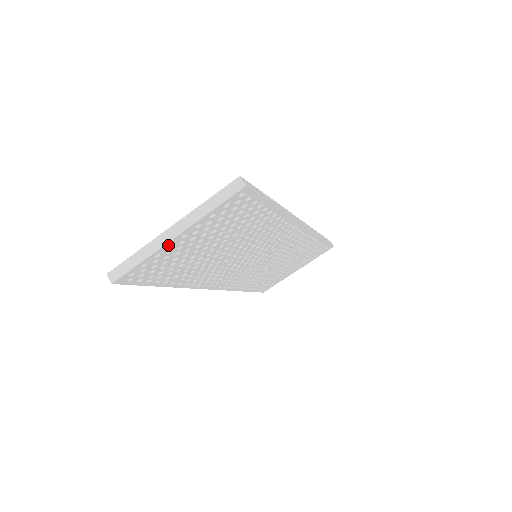
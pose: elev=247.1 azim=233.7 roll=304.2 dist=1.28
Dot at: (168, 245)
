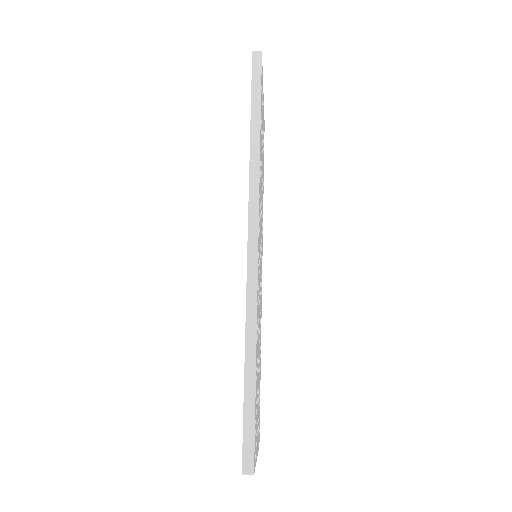
Dot at: (257, 451)
